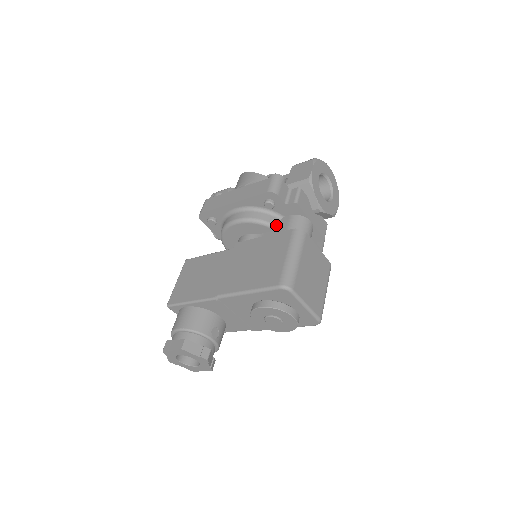
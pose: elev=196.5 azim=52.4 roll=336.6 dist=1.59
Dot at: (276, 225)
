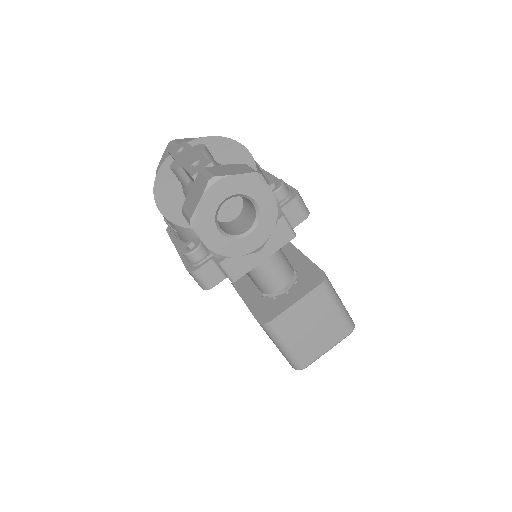
Dot at: occluded
